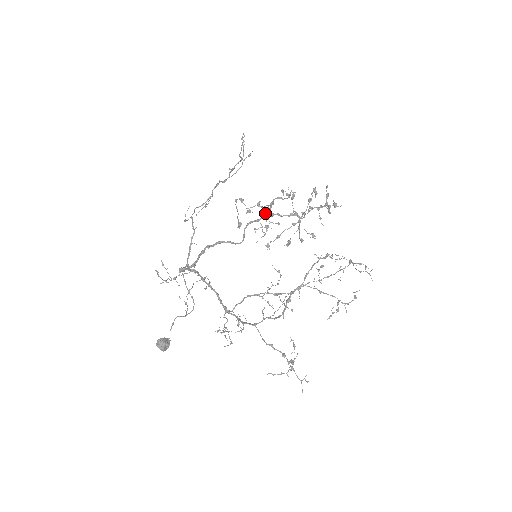
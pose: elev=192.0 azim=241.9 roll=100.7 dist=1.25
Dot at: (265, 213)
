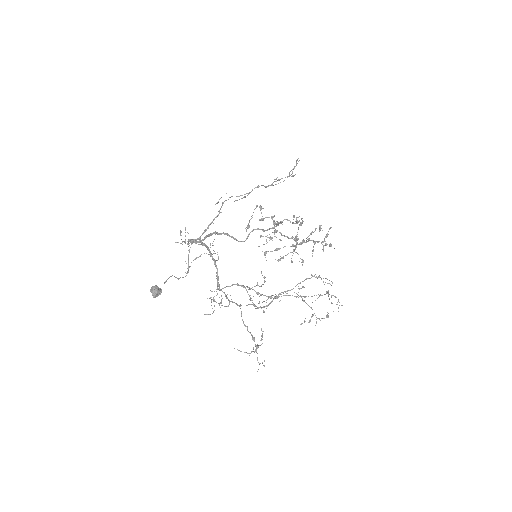
Dot at: (274, 227)
